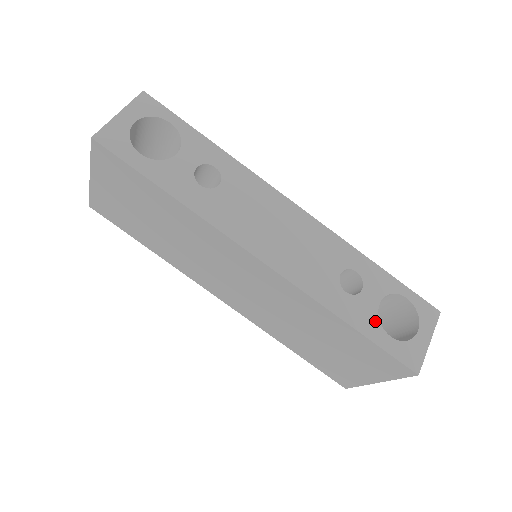
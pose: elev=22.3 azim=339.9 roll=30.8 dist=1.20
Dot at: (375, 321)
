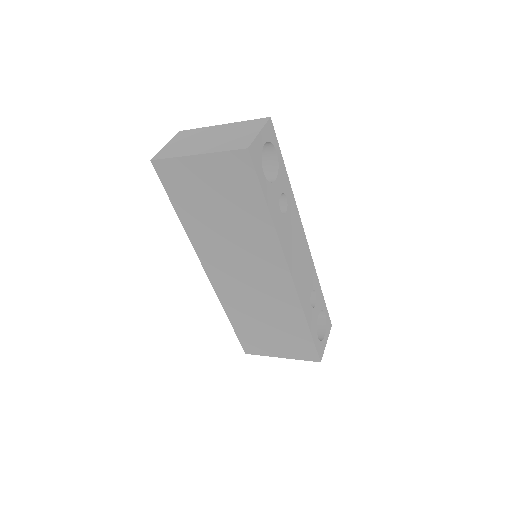
Dot at: (316, 326)
